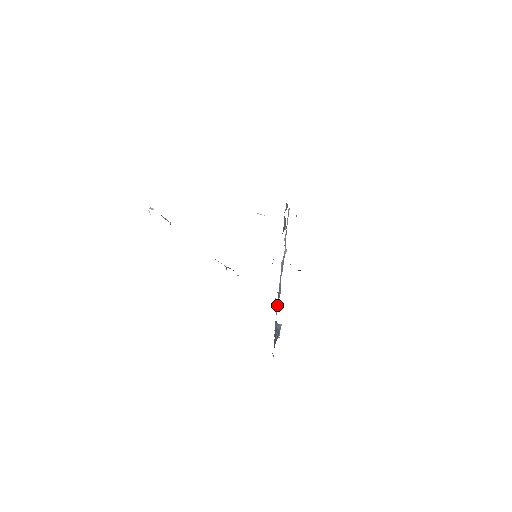
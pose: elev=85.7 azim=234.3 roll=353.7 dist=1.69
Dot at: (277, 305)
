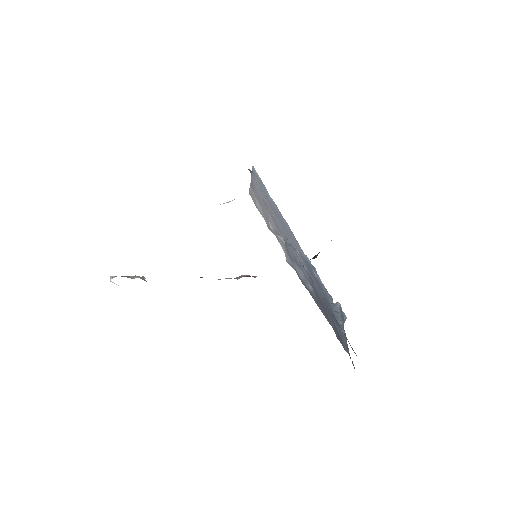
Dot at: (320, 280)
